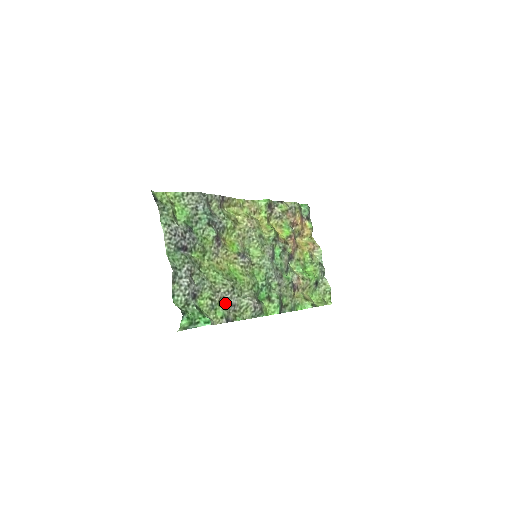
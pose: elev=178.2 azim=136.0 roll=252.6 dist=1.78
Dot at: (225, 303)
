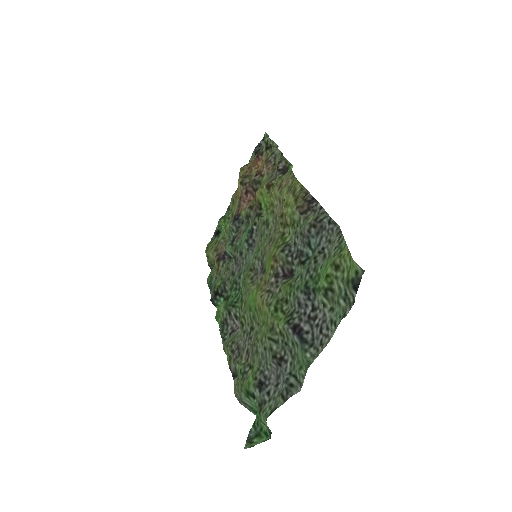
Dot at: (243, 355)
